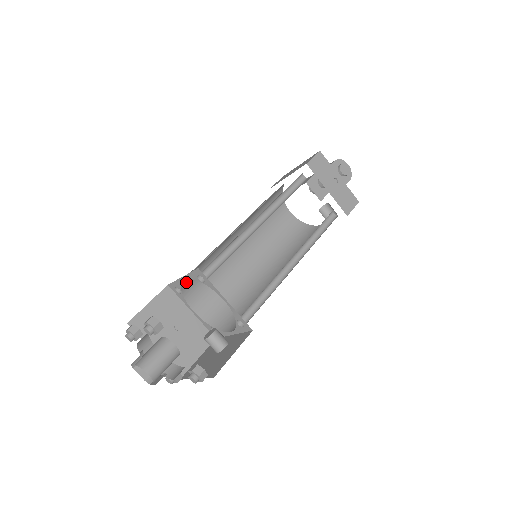
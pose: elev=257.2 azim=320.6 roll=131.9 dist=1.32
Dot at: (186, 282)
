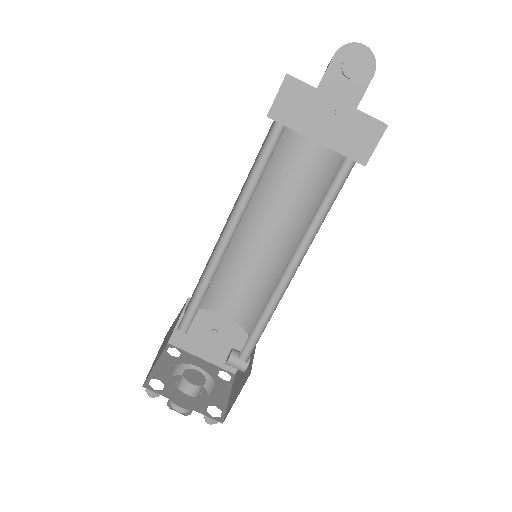
Dot at: occluded
